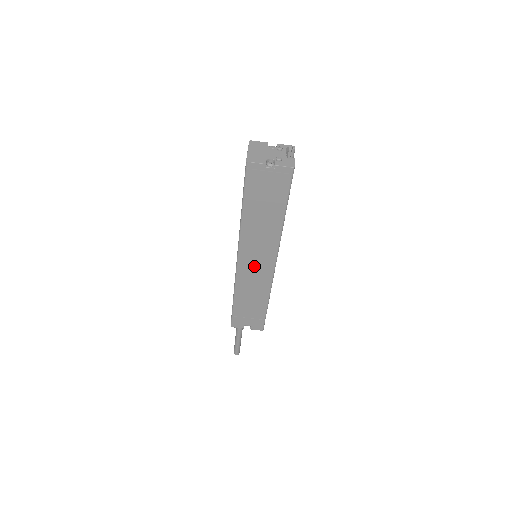
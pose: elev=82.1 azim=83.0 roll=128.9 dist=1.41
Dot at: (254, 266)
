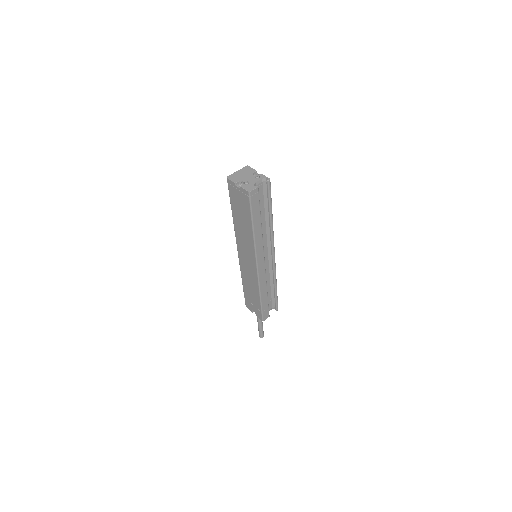
Dot at: (246, 261)
